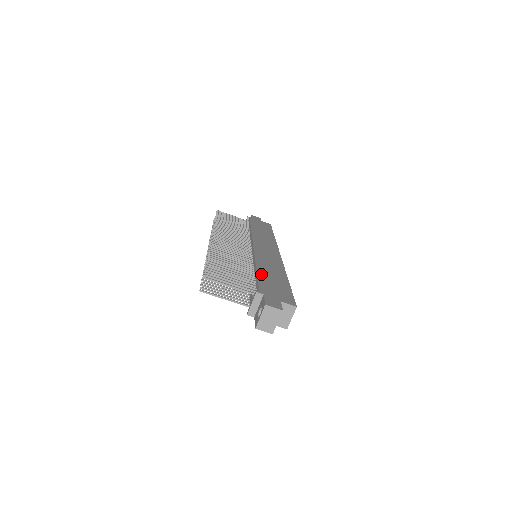
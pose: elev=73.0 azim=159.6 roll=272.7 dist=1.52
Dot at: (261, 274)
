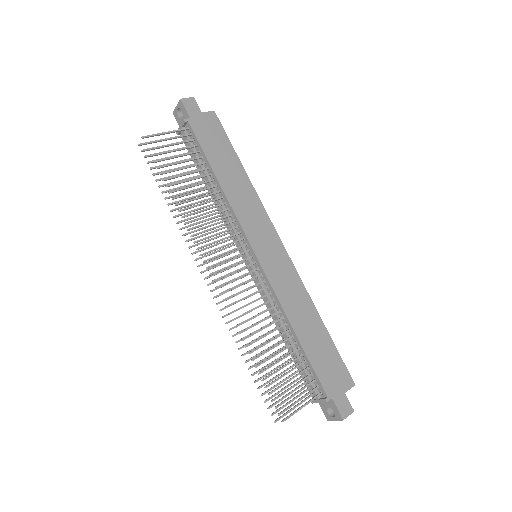
Dot at: (306, 347)
